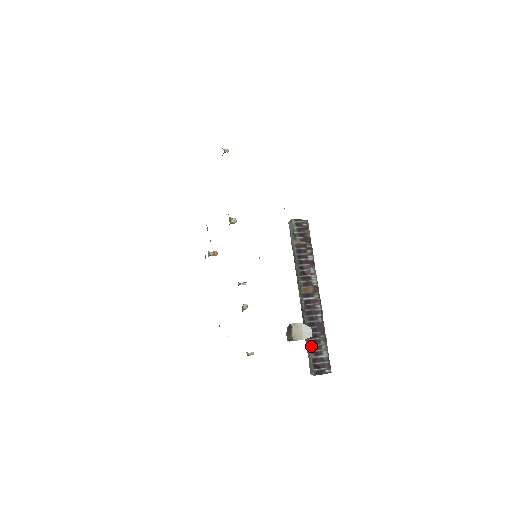
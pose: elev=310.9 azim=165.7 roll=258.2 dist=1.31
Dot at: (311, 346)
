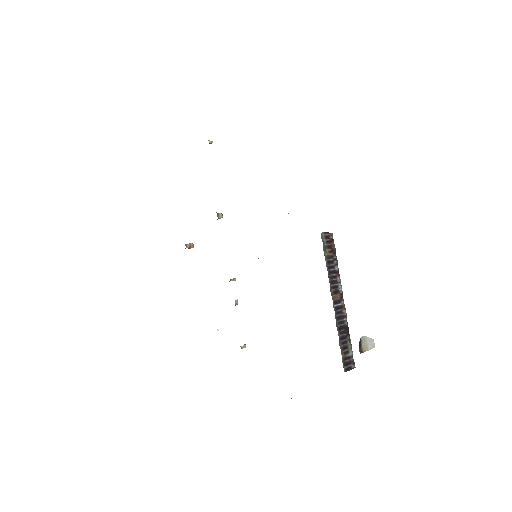
Dot at: (342, 347)
